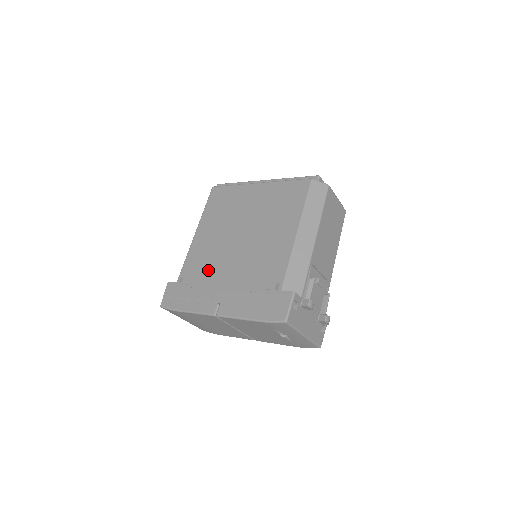
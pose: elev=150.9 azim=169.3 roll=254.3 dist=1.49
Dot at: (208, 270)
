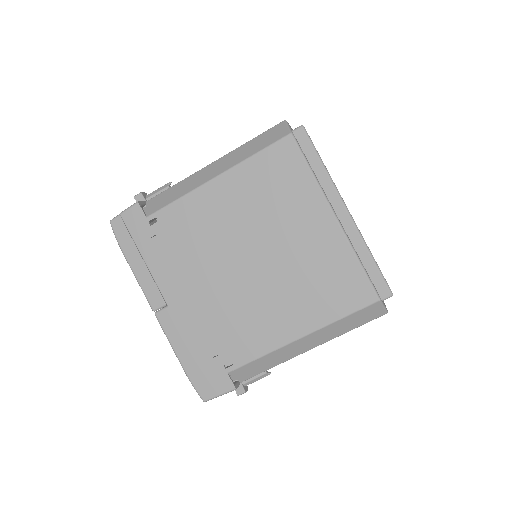
Dot at: (187, 252)
